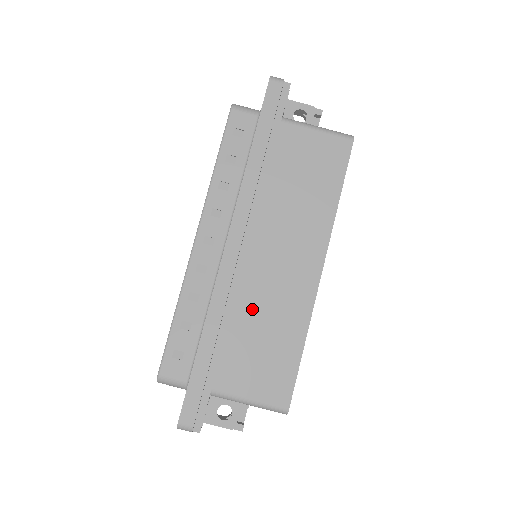
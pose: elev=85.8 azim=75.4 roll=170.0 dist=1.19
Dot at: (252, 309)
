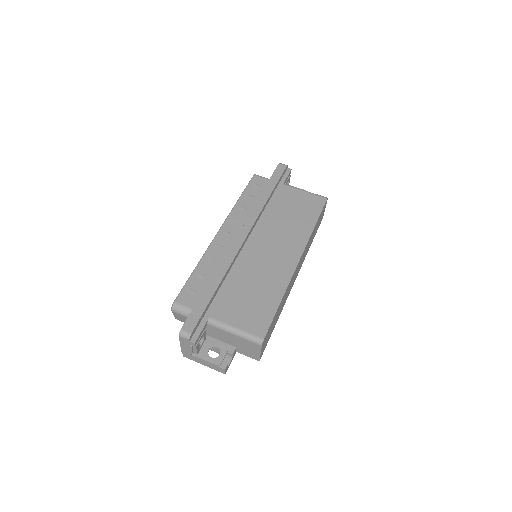
Dot at: (248, 274)
